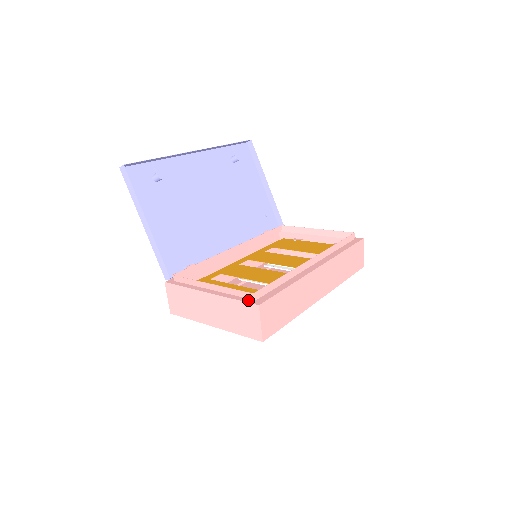
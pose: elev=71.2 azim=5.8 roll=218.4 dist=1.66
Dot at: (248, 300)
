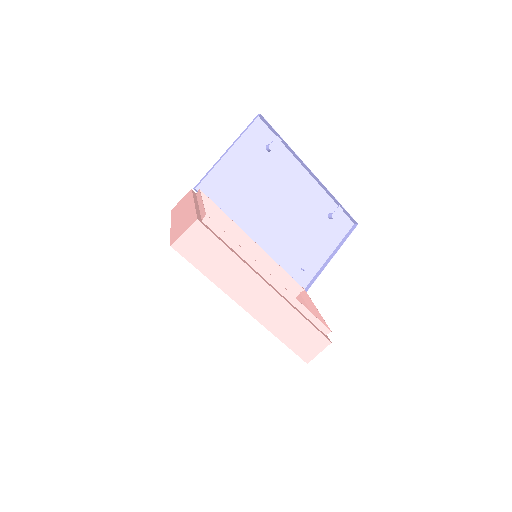
Dot at: (200, 217)
